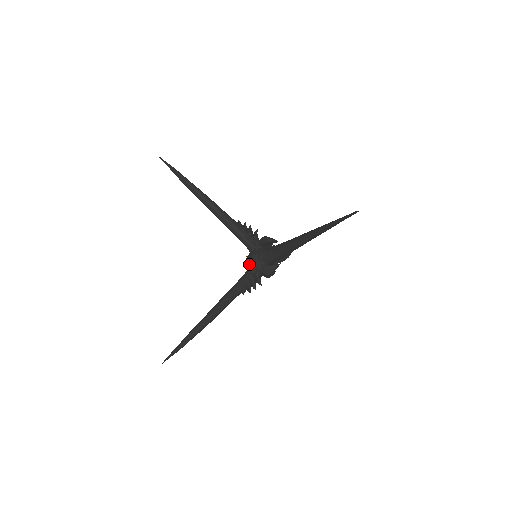
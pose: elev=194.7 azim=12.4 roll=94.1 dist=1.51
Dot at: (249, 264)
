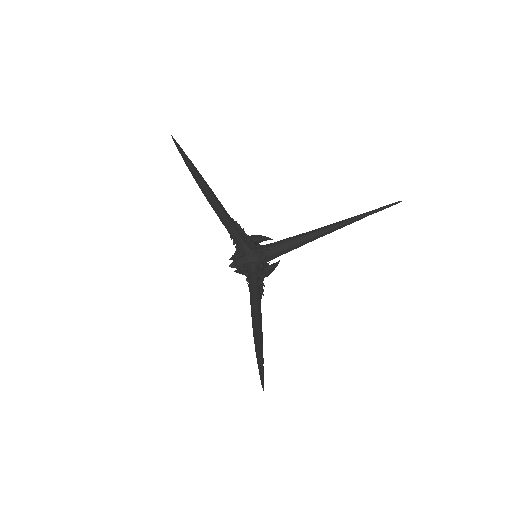
Dot at: (243, 267)
